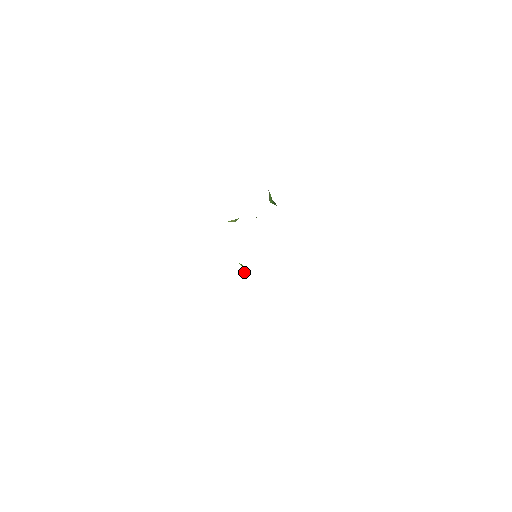
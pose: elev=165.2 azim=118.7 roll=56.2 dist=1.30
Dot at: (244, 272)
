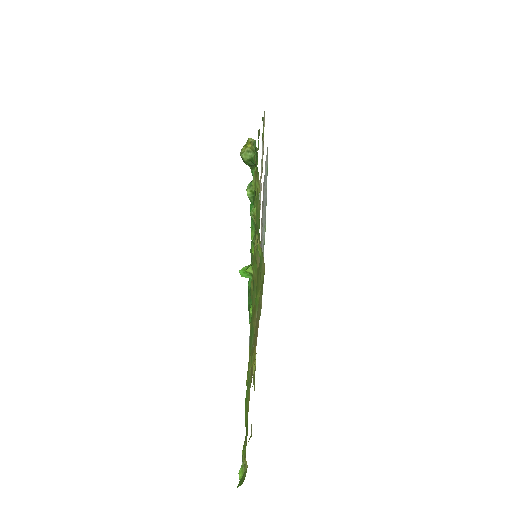
Dot at: occluded
